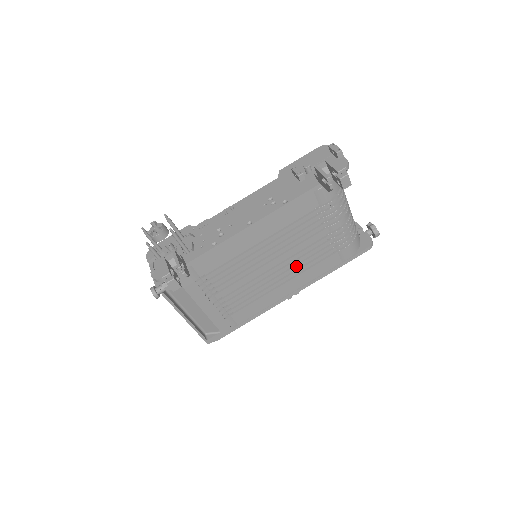
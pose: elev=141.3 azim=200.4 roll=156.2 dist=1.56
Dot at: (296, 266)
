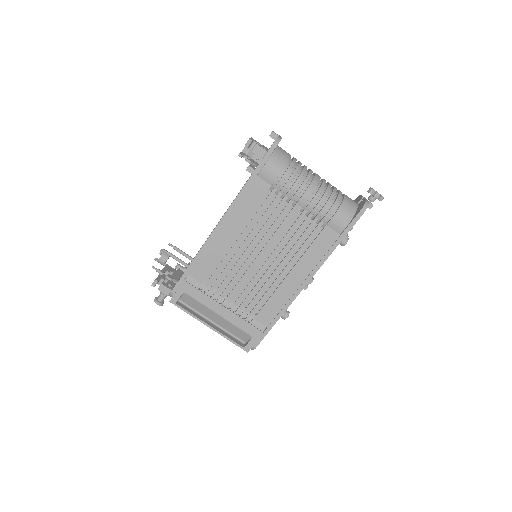
Dot at: (289, 252)
